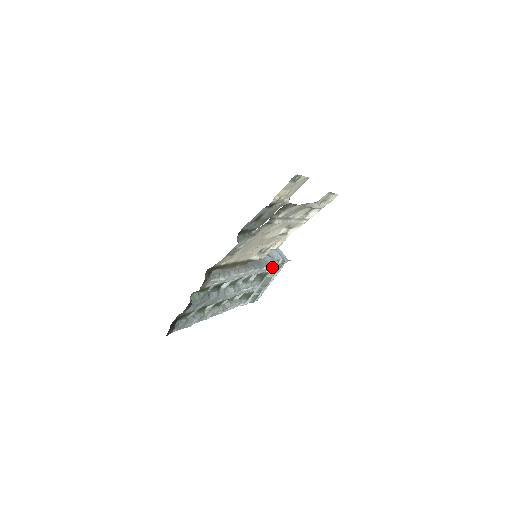
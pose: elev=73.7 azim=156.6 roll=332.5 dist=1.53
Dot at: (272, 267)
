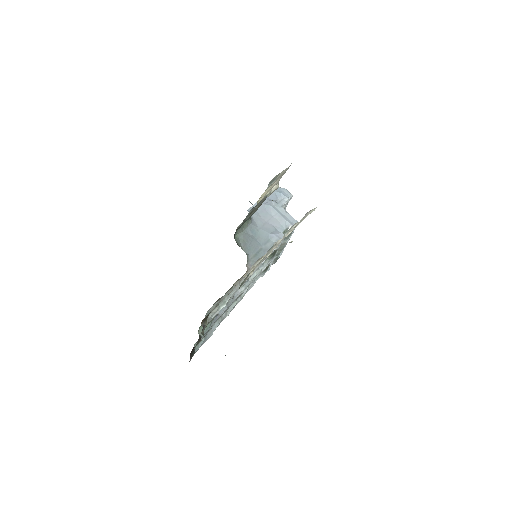
Dot at: (280, 243)
